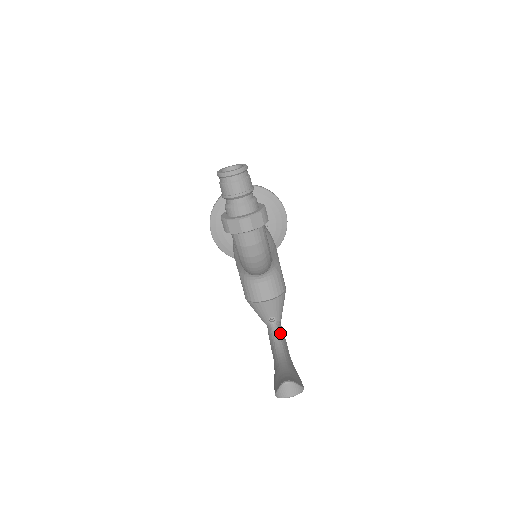
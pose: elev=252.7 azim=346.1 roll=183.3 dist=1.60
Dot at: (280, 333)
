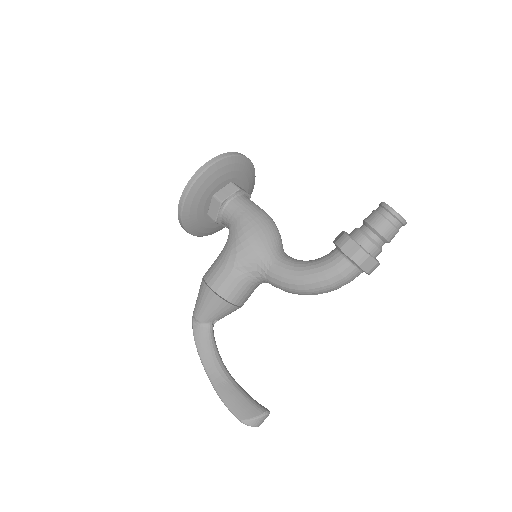
Dot at: (214, 339)
